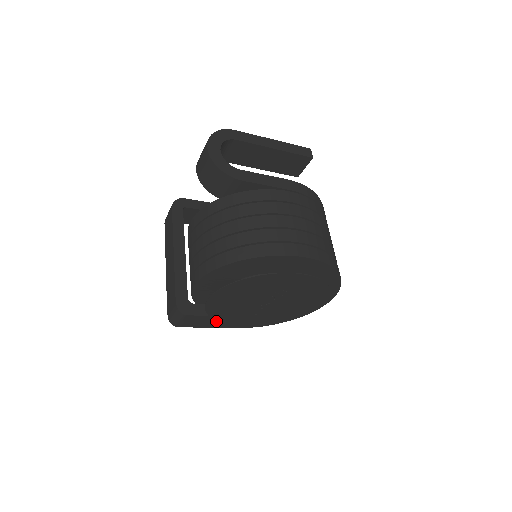
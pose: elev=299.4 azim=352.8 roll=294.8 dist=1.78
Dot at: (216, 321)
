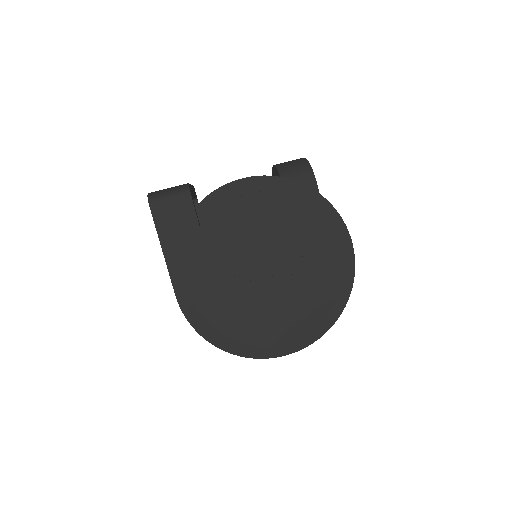
Dot at: (186, 248)
